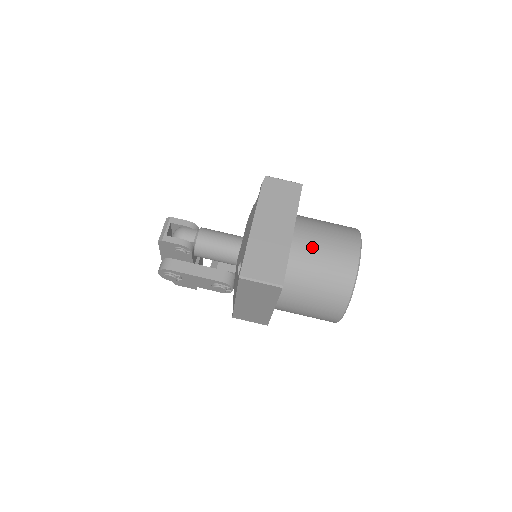
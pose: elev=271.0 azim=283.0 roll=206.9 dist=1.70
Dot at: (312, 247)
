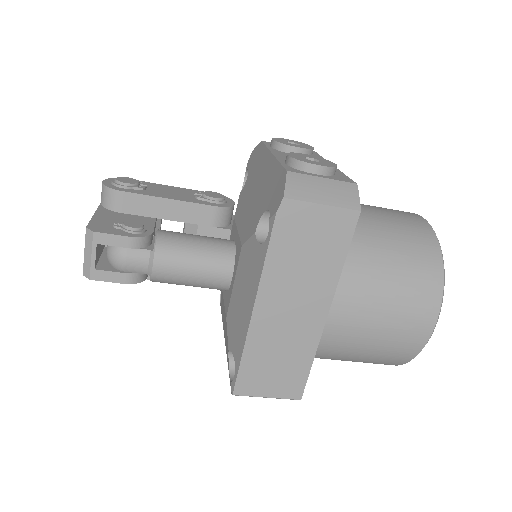
Dot at: (356, 329)
